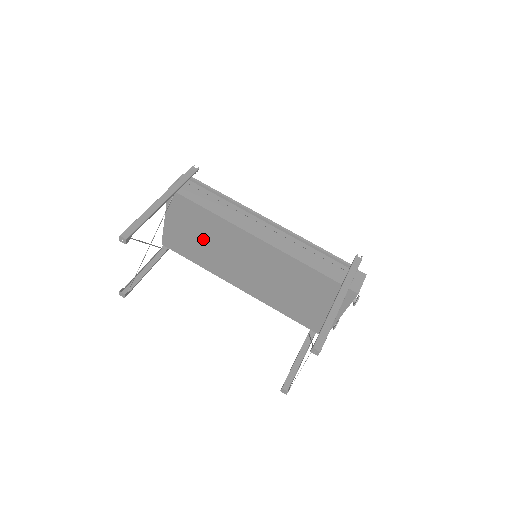
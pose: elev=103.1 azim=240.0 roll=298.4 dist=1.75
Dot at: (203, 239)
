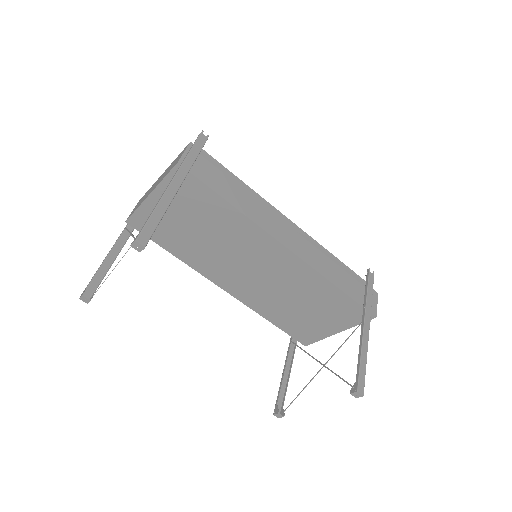
Dot at: (199, 230)
